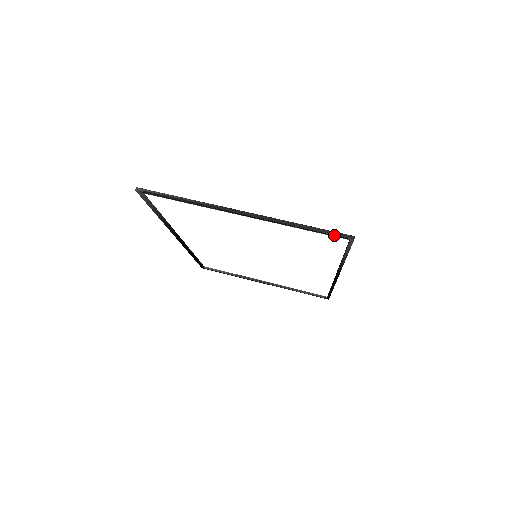
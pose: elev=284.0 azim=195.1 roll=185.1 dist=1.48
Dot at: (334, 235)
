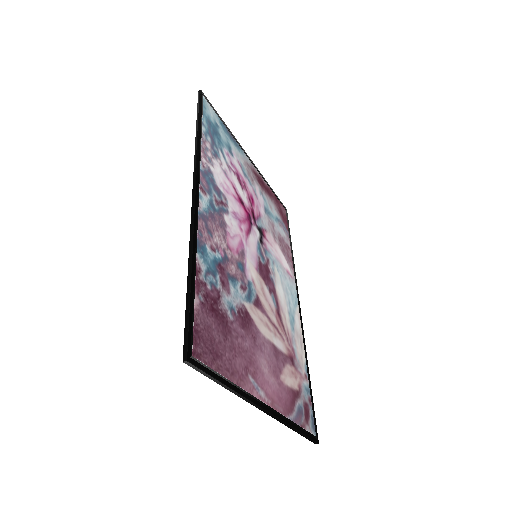
Dot at: (308, 439)
